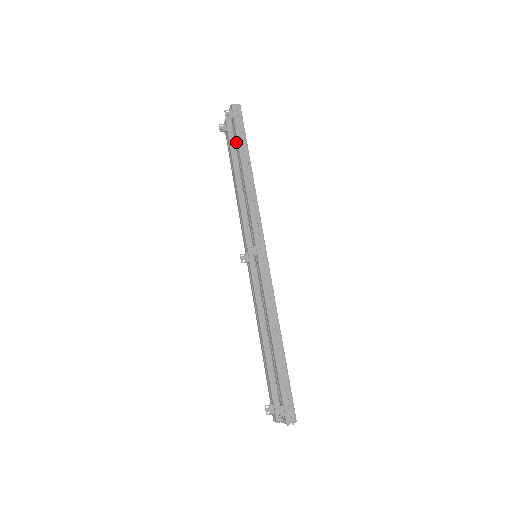
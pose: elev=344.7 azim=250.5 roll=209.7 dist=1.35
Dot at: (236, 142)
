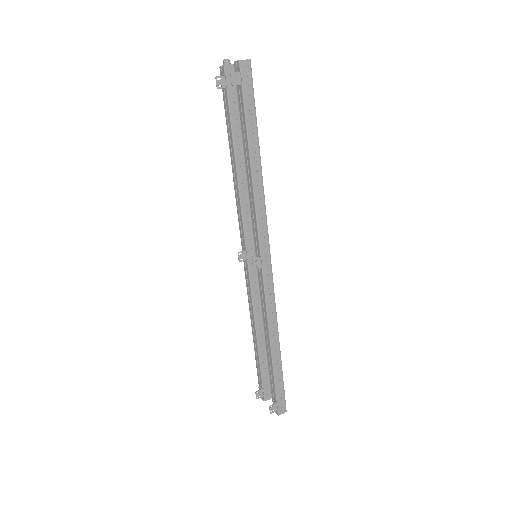
Dot at: (242, 117)
